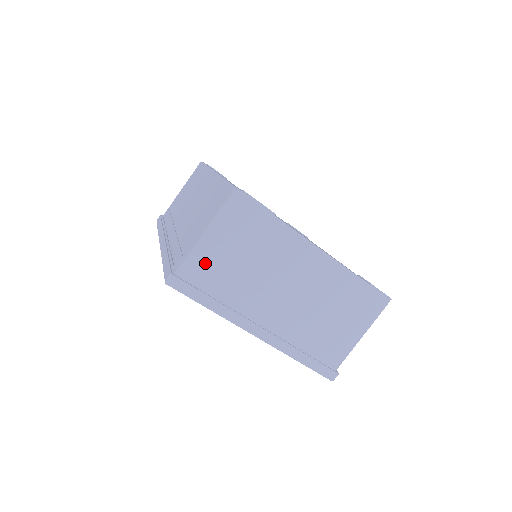
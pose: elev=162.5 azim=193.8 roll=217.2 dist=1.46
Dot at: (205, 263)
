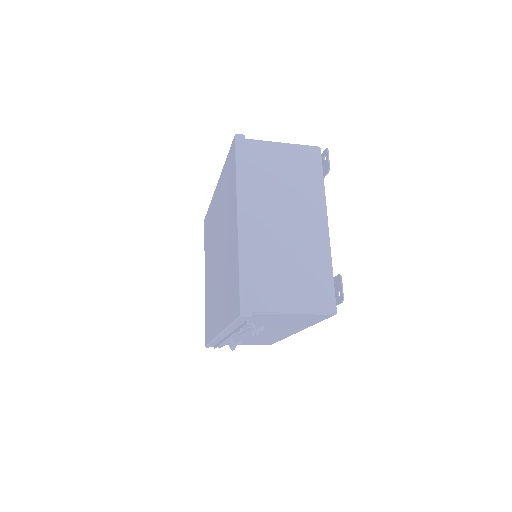
Dot at: (265, 153)
